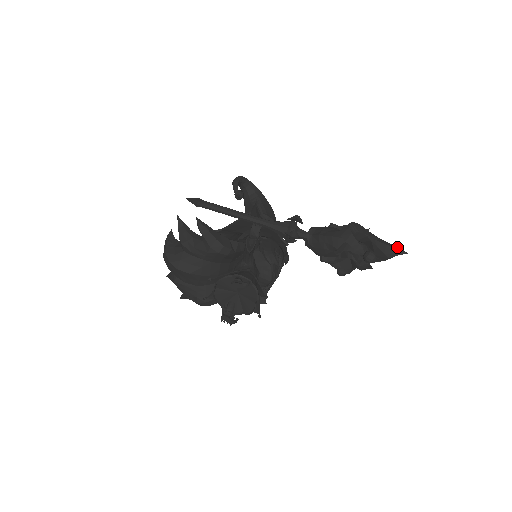
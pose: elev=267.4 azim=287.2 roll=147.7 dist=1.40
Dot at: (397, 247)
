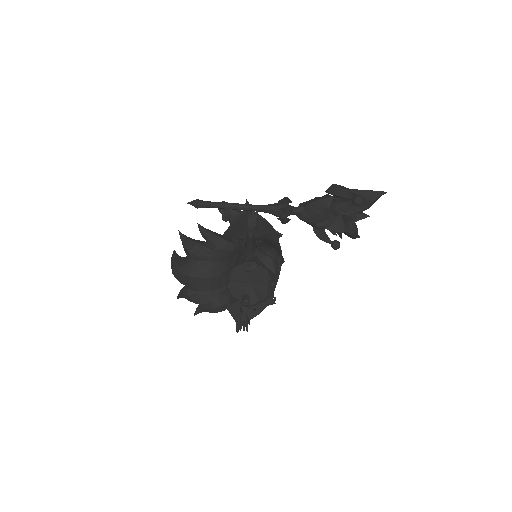
Dot at: occluded
